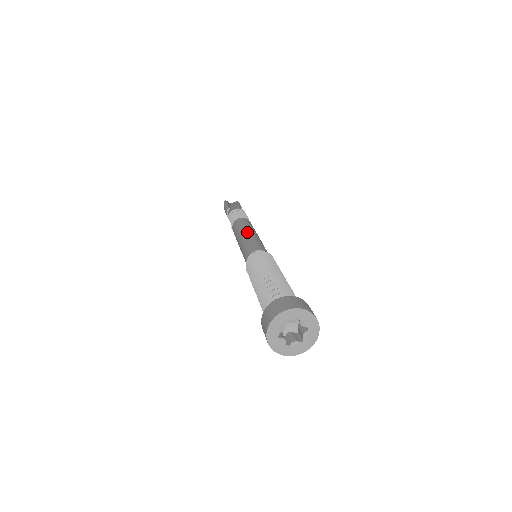
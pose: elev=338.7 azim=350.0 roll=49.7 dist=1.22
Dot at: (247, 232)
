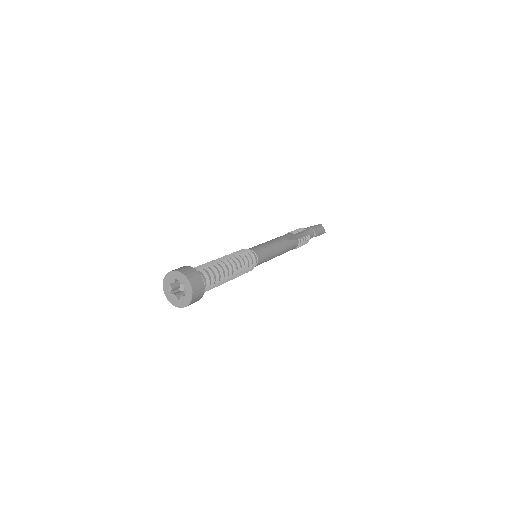
Dot at: (267, 241)
